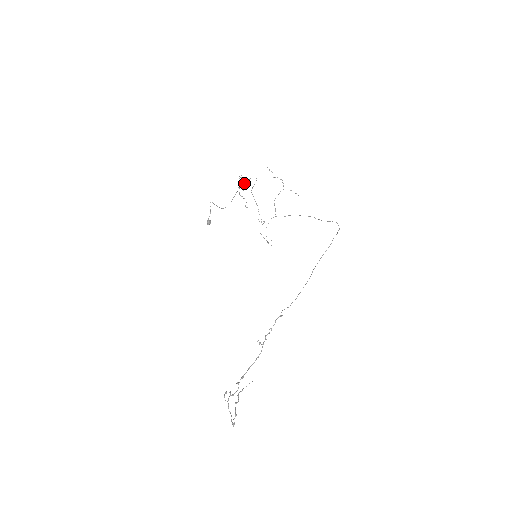
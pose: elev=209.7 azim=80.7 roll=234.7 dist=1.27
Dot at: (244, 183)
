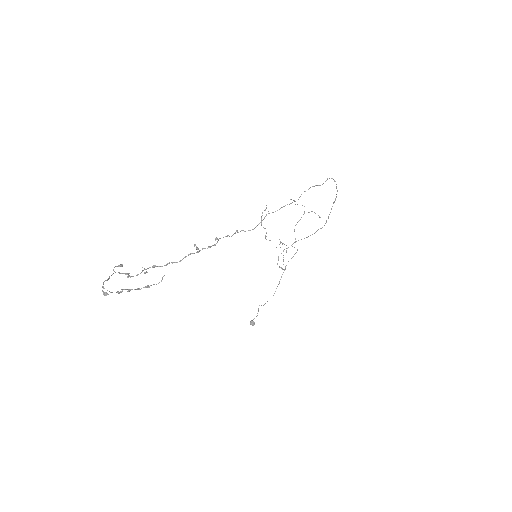
Dot at: occluded
